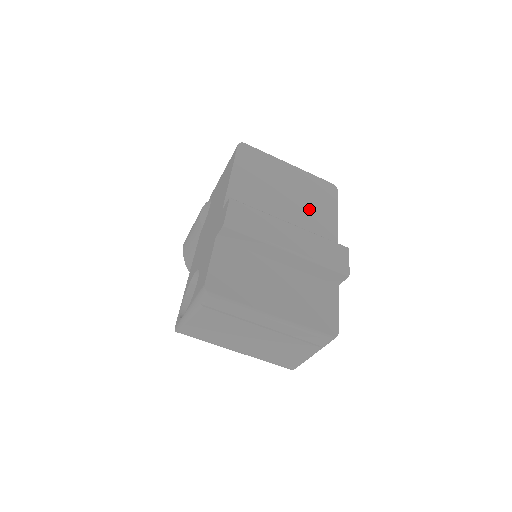
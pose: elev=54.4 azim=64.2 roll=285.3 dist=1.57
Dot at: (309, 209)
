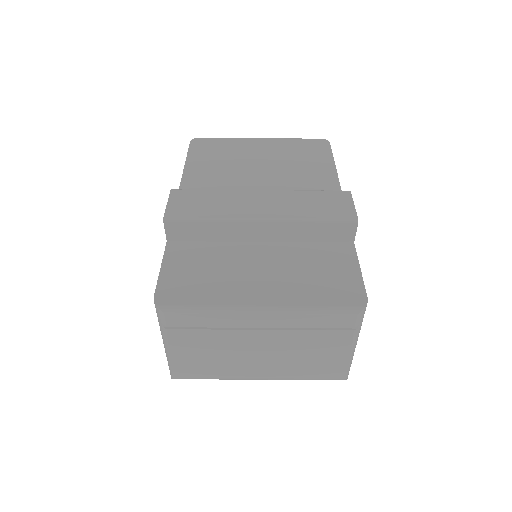
Dot at: (293, 173)
